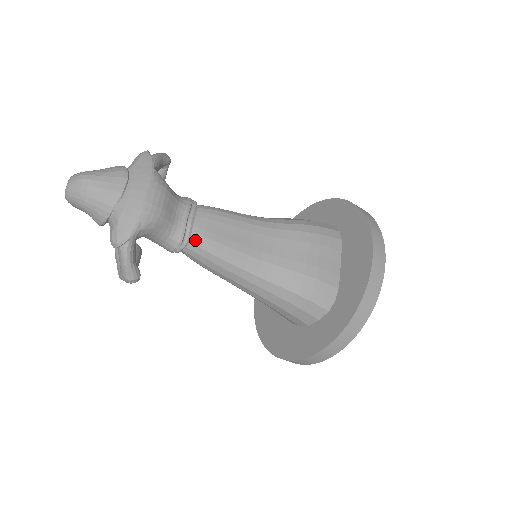
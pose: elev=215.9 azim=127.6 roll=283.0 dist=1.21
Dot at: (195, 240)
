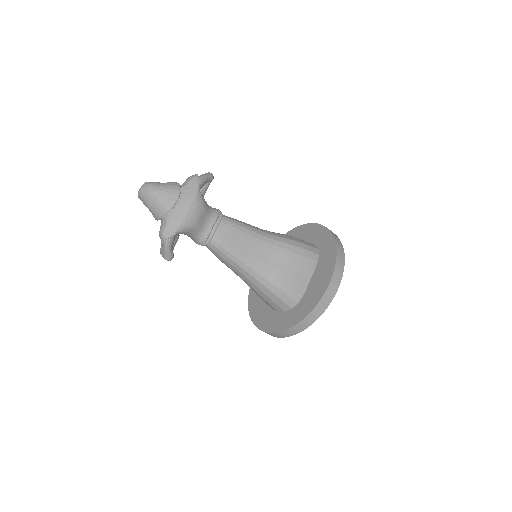
Dot at: (214, 242)
